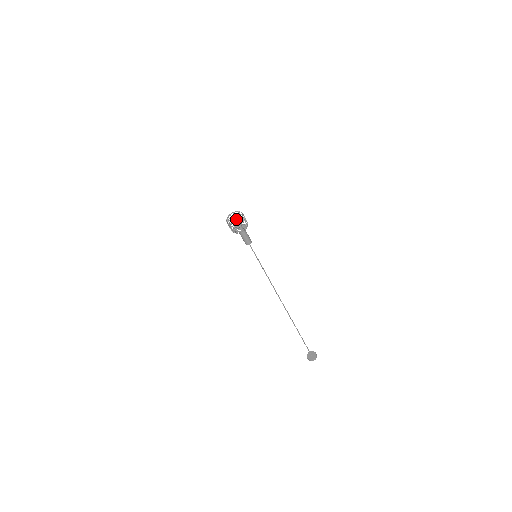
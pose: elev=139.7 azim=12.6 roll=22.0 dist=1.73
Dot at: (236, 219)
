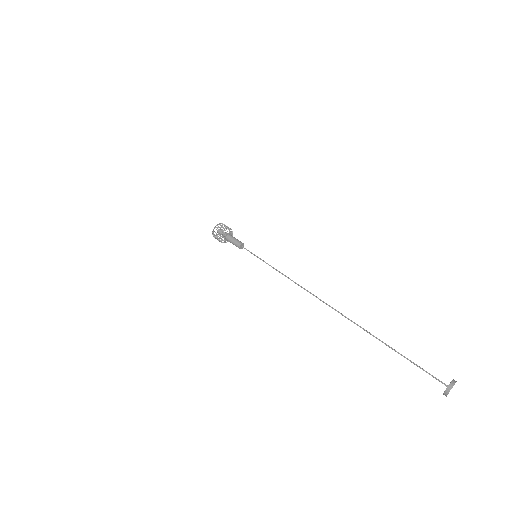
Dot at: occluded
